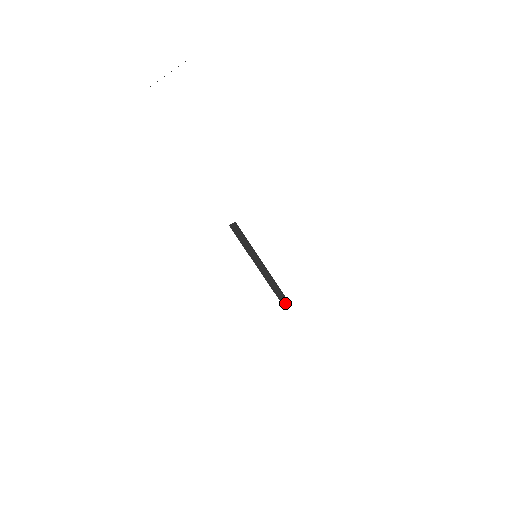
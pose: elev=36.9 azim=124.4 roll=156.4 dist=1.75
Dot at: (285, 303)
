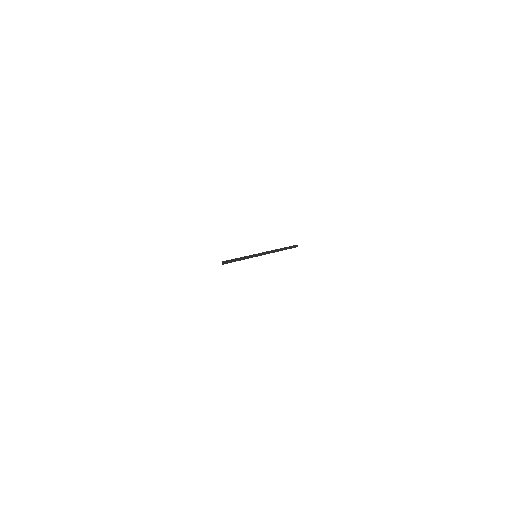
Dot at: occluded
